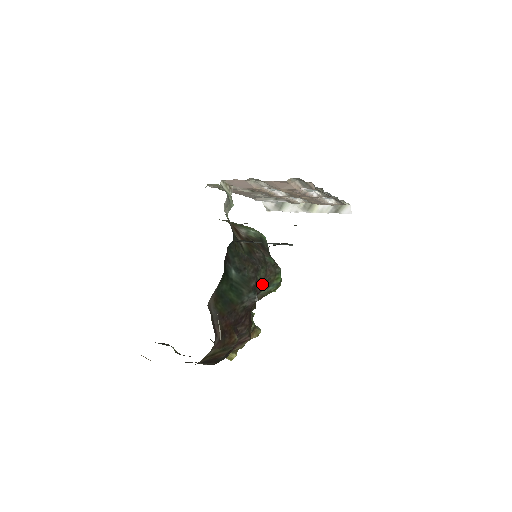
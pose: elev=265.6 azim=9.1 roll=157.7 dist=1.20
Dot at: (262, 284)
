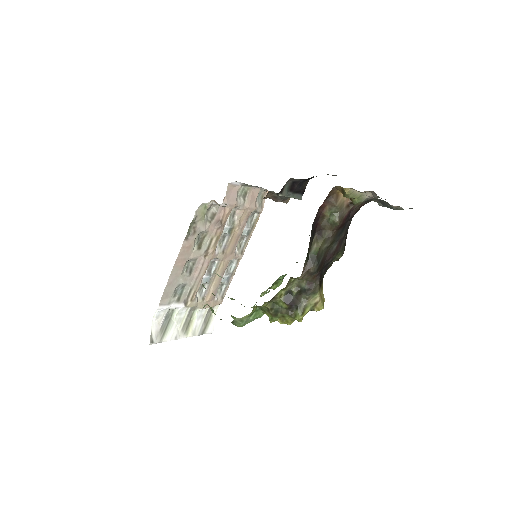
Dot at: occluded
